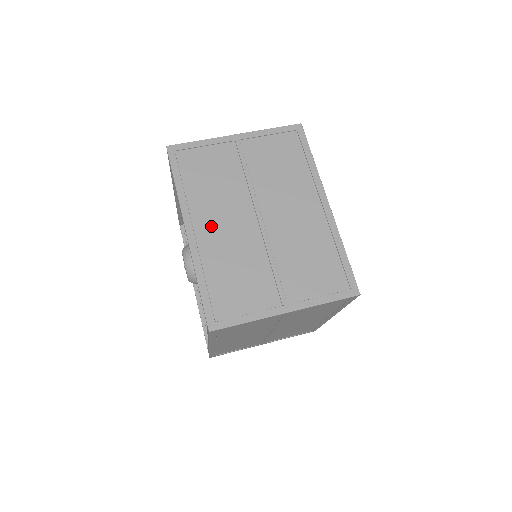
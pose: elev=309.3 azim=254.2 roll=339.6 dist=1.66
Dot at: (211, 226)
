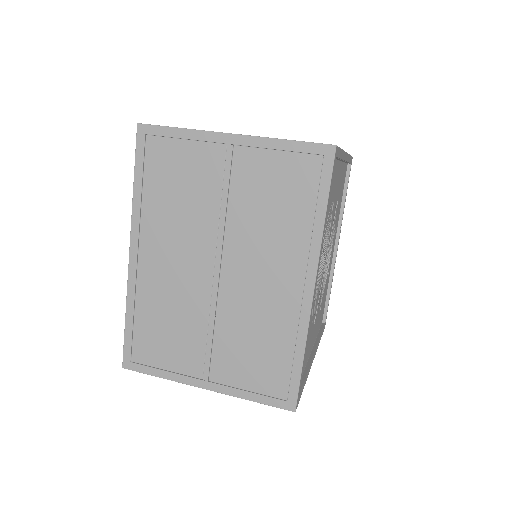
Dot at: (158, 256)
